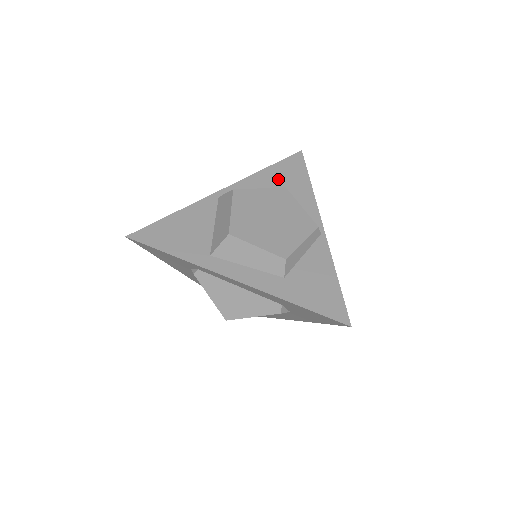
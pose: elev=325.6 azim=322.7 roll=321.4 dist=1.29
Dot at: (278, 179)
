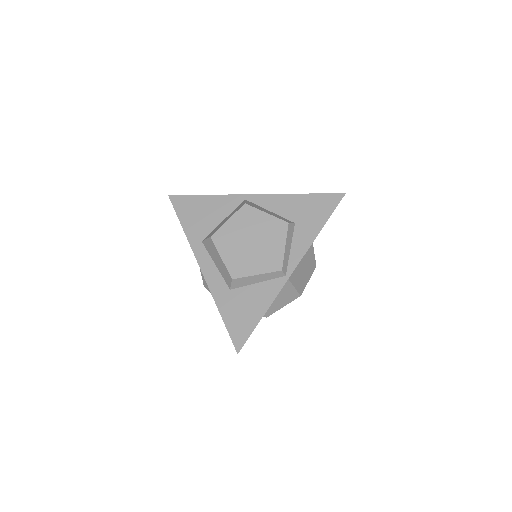
Dot at: (300, 209)
